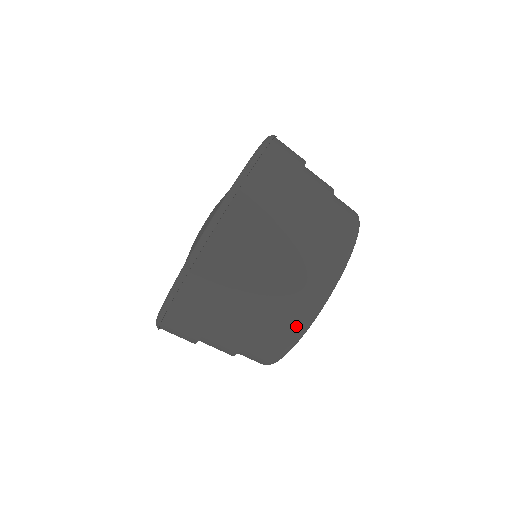
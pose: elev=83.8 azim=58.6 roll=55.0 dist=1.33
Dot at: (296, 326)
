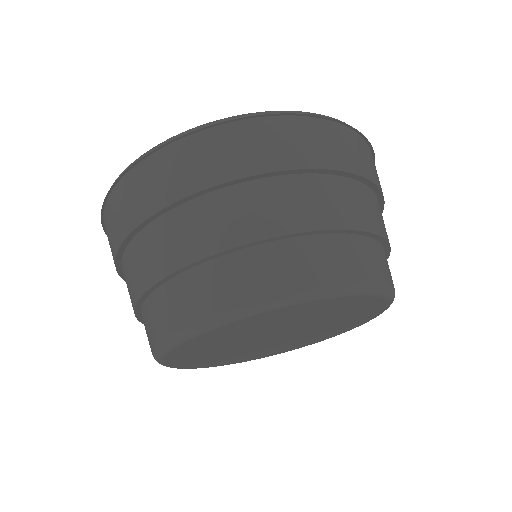
Dot at: (267, 287)
